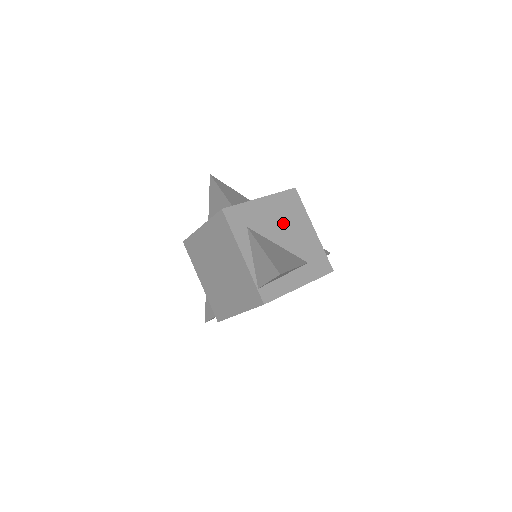
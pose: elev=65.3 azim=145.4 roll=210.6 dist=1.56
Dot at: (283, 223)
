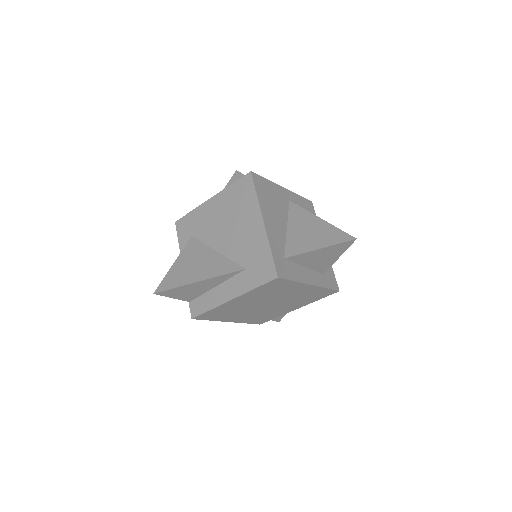
Dot at: (227, 223)
